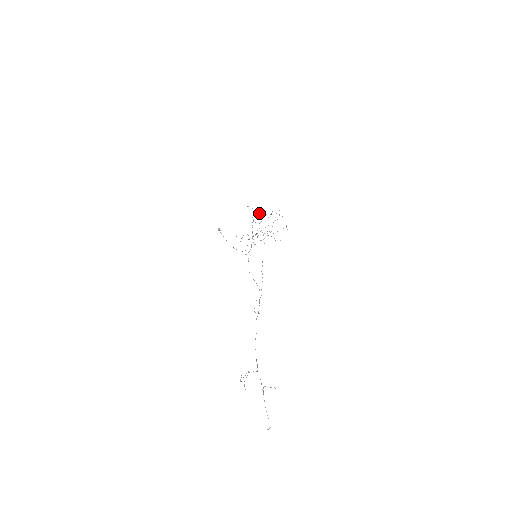
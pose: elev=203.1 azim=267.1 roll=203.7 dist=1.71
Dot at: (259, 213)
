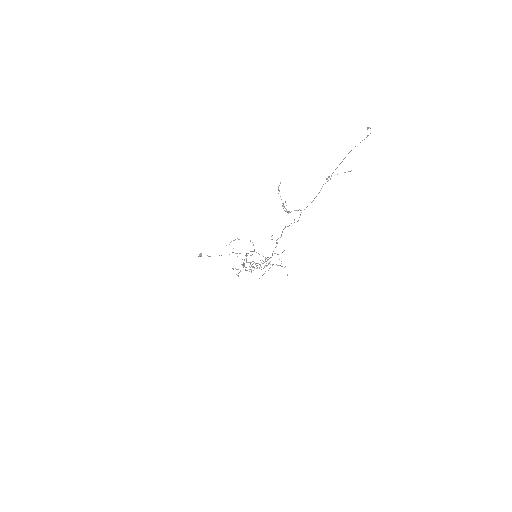
Dot at: occluded
